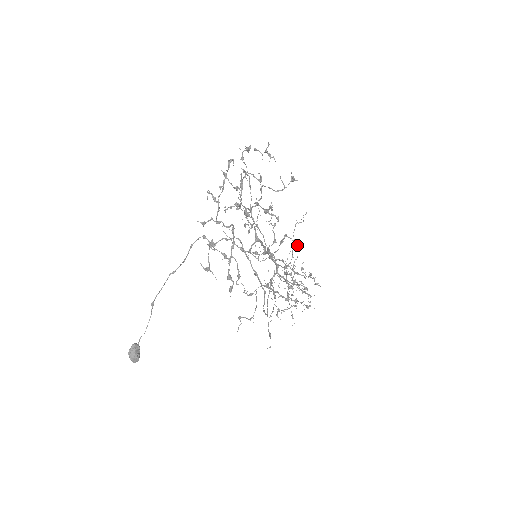
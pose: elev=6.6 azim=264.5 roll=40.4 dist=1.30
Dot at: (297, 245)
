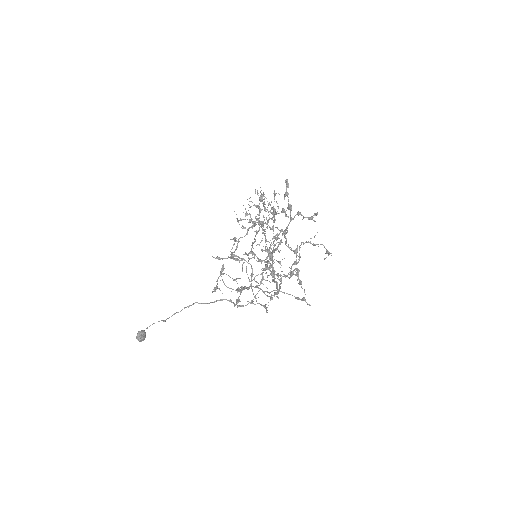
Dot at: (297, 252)
